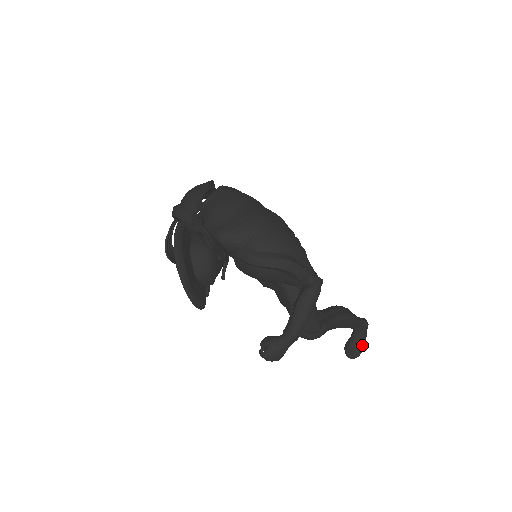
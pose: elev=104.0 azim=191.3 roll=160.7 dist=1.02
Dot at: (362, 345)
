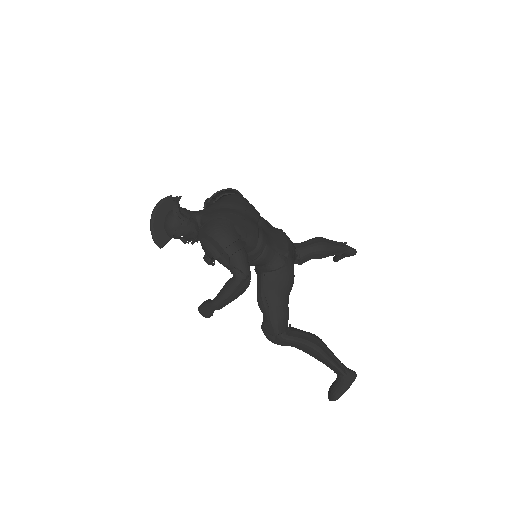
Dot at: (340, 393)
